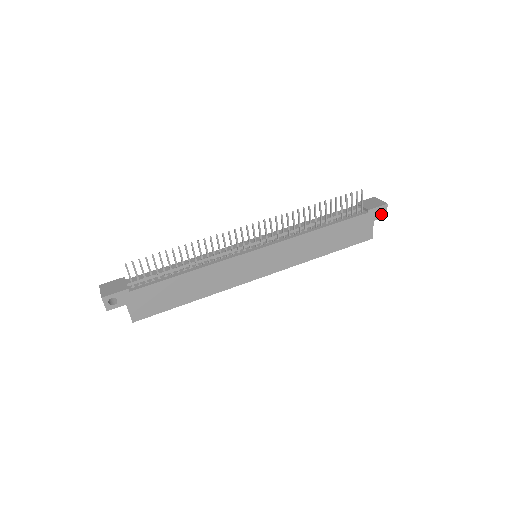
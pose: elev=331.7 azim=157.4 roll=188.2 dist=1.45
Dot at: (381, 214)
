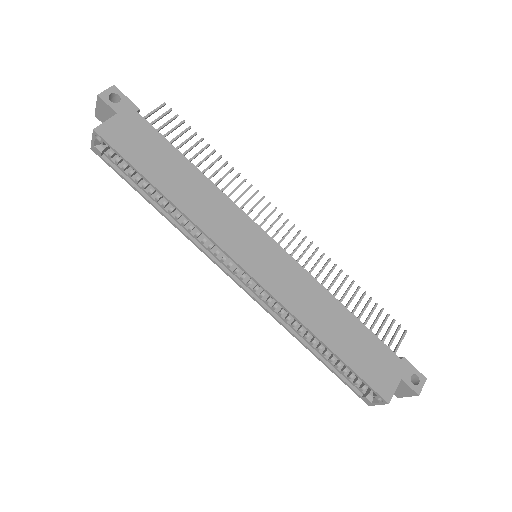
Dot at: (413, 384)
